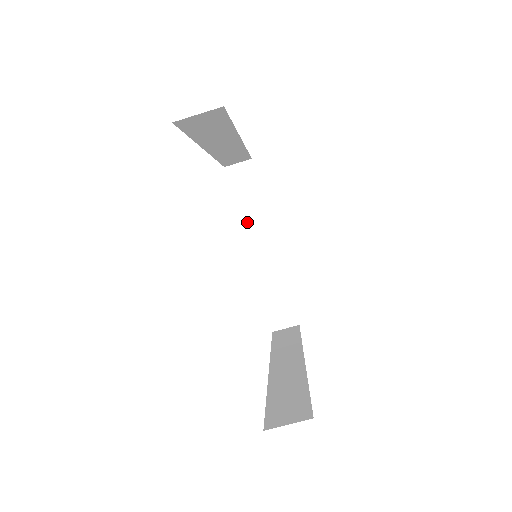
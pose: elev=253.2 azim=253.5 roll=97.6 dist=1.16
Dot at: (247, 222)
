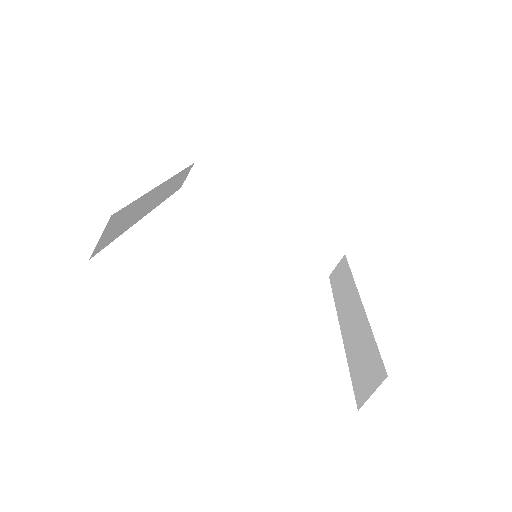
Dot at: (236, 213)
